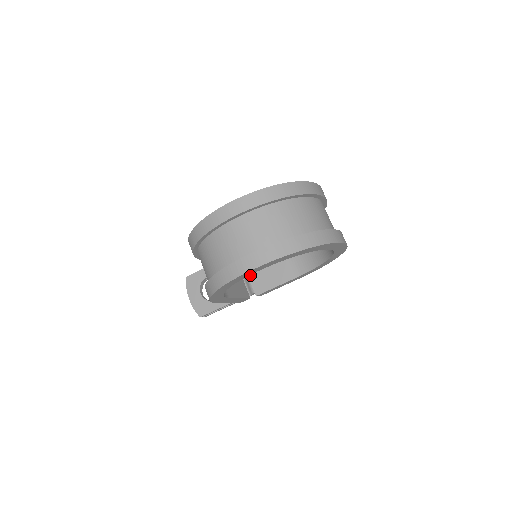
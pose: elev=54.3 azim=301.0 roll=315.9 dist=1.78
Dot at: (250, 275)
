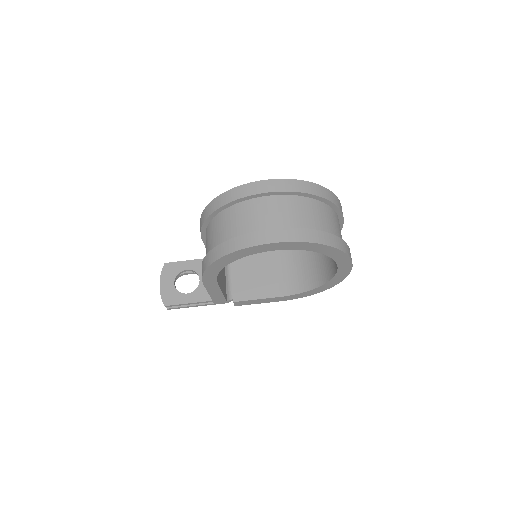
Dot at: (234, 280)
